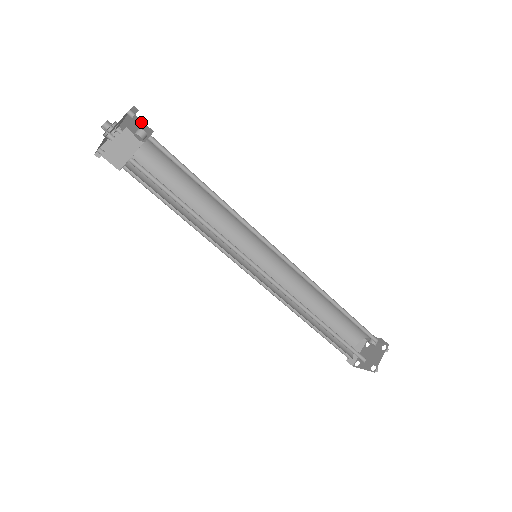
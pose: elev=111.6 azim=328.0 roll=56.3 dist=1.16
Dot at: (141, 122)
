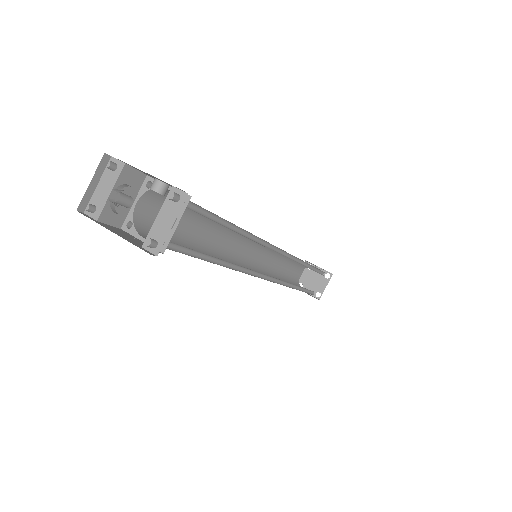
Dot at: occluded
